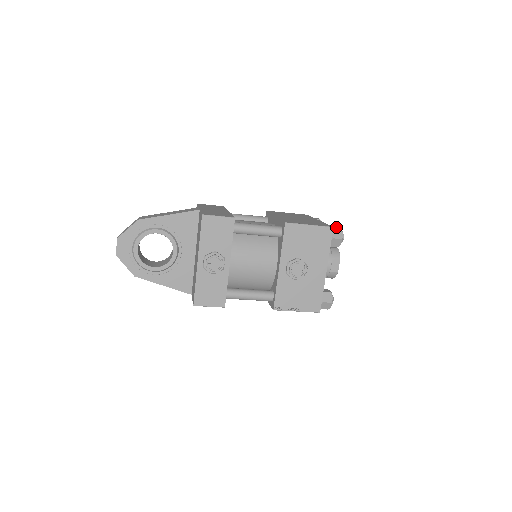
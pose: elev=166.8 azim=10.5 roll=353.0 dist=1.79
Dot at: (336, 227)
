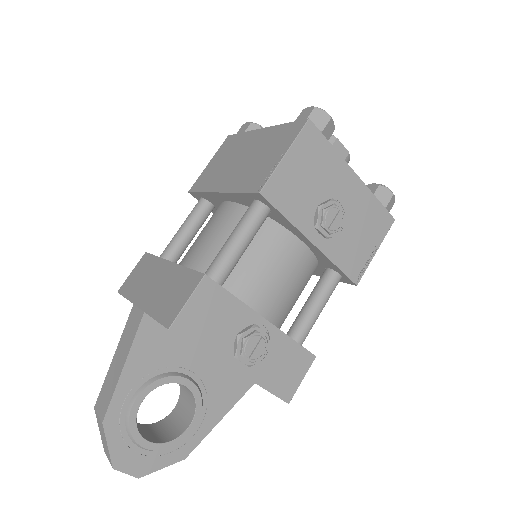
Dot at: (302, 112)
